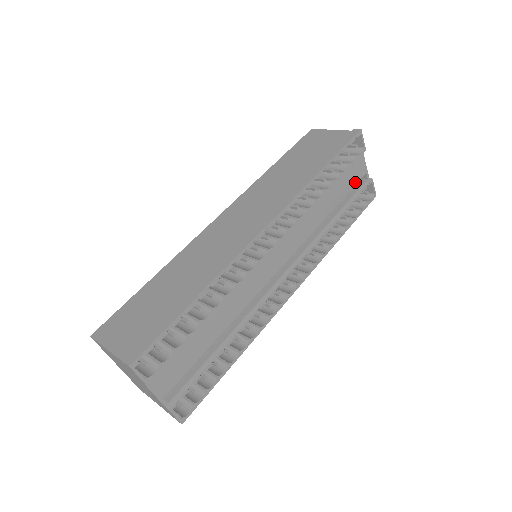
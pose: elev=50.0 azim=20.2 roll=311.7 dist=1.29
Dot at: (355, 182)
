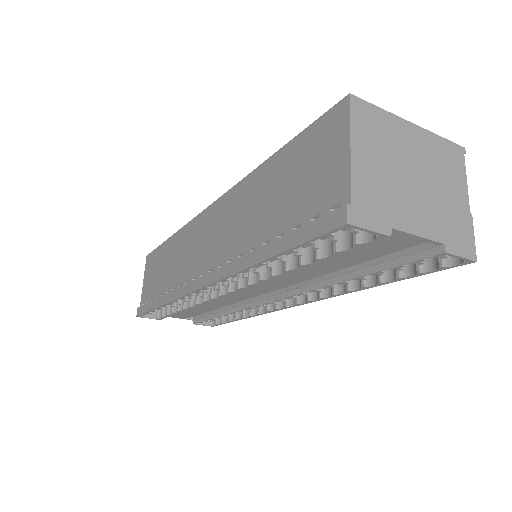
Dot at: (389, 251)
